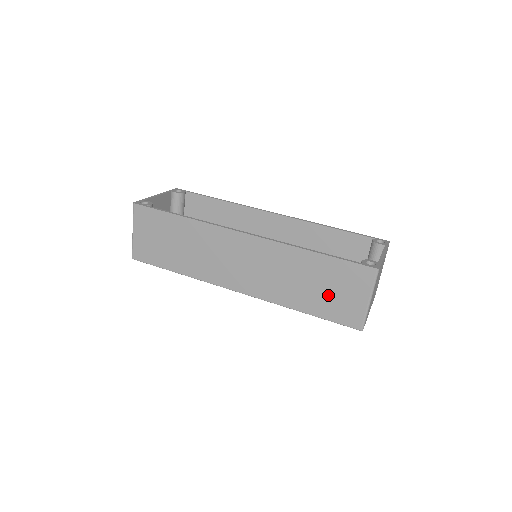
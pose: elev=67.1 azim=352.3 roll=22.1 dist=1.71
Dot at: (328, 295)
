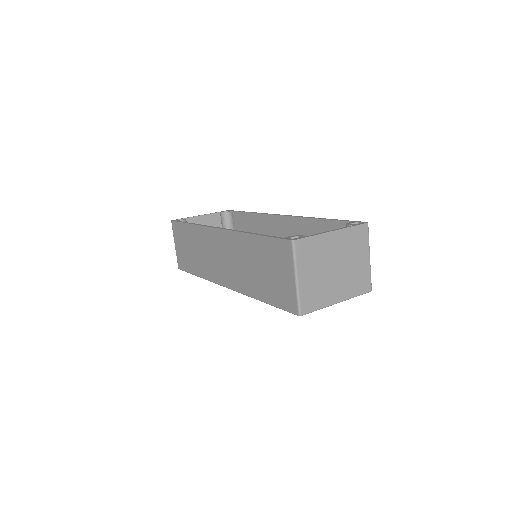
Dot at: (270, 278)
